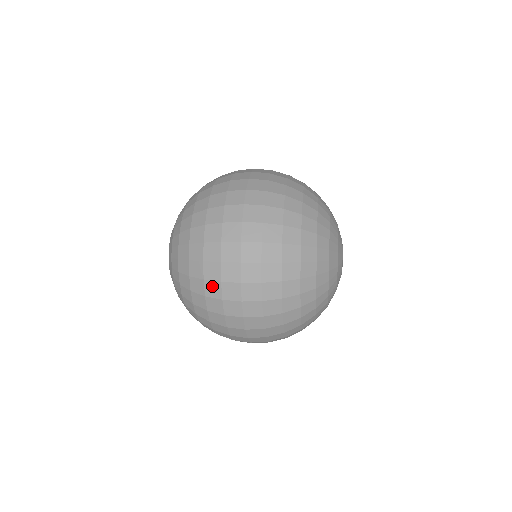
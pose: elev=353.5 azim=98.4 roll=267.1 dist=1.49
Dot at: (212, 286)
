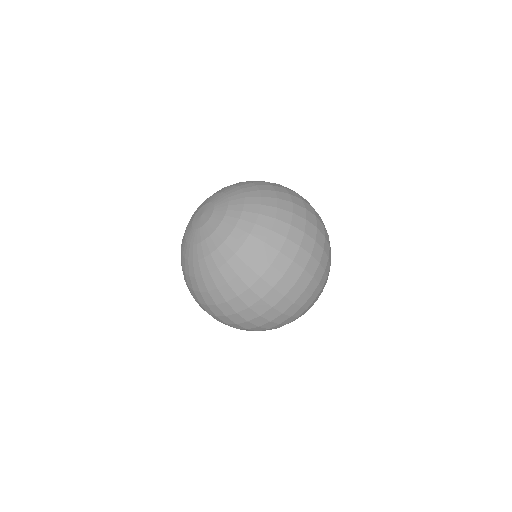
Dot at: (274, 273)
